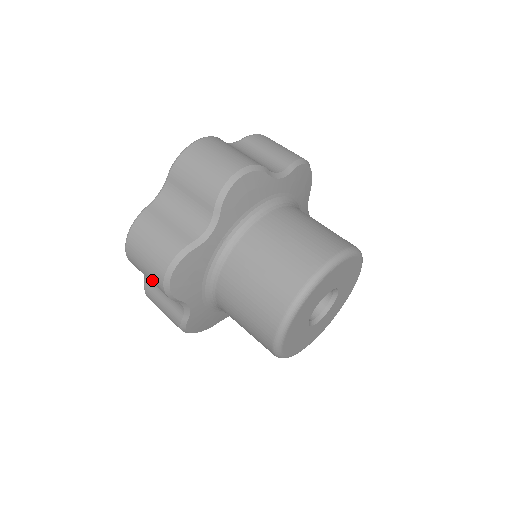
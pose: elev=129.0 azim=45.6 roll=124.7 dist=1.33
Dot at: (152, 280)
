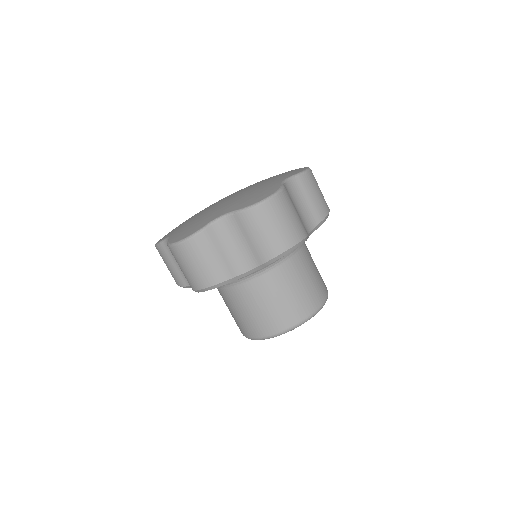
Dot at: occluded
